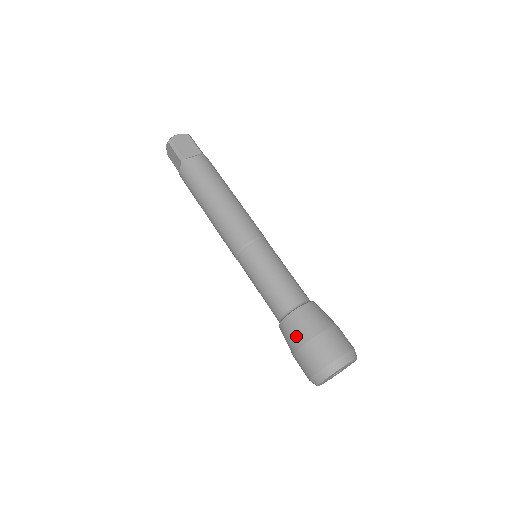
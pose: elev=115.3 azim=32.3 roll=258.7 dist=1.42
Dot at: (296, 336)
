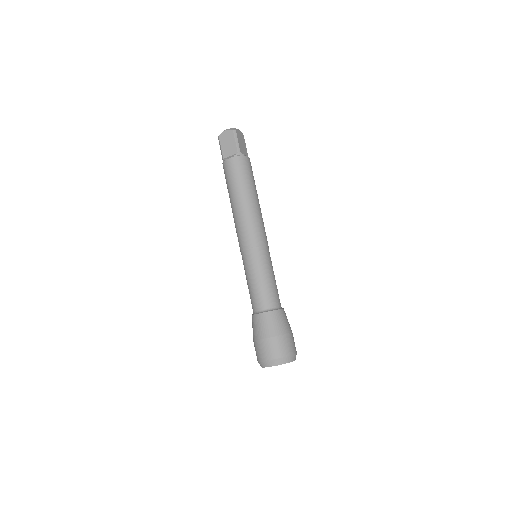
Dot at: (253, 332)
